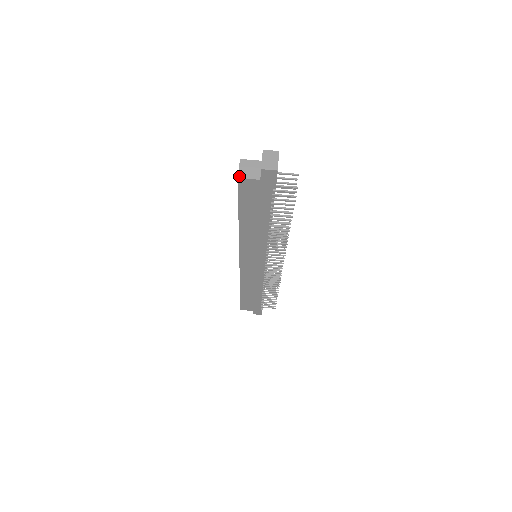
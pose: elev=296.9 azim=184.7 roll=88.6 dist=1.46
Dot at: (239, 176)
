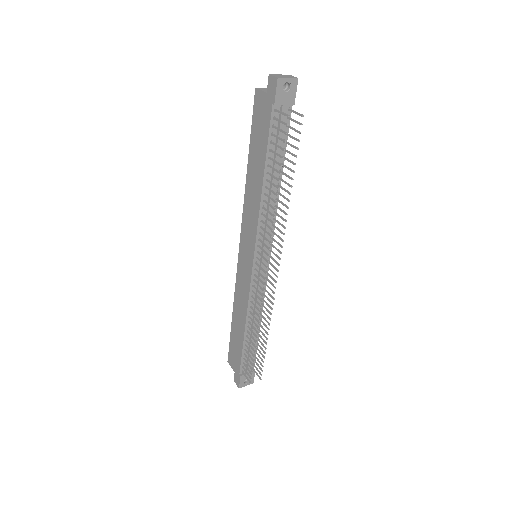
Dot at: (258, 88)
